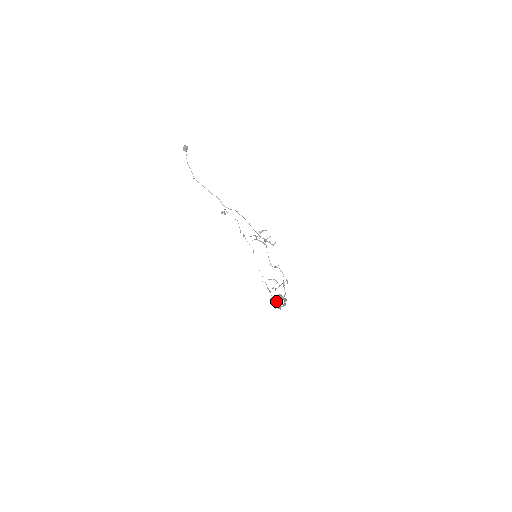
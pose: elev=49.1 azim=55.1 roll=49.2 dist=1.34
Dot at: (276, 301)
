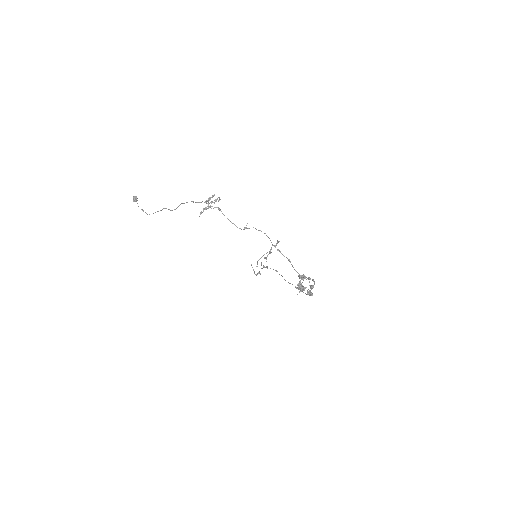
Dot at: (297, 285)
